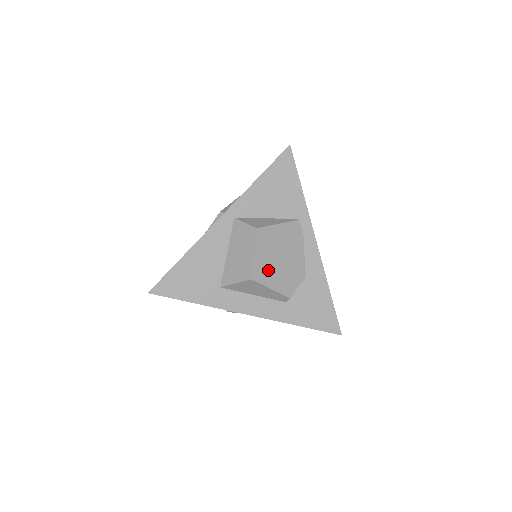
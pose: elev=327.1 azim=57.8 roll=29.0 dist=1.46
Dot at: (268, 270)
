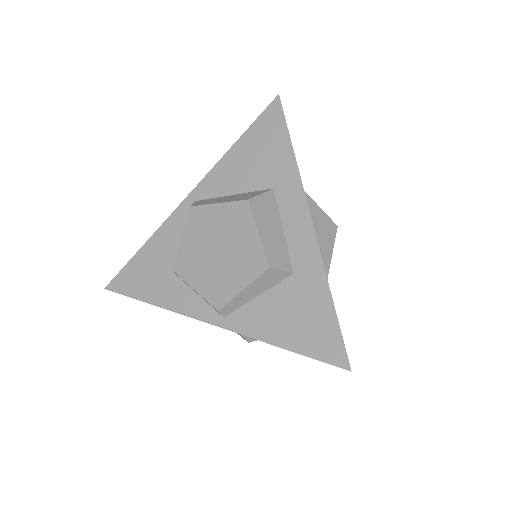
Dot at: occluded
